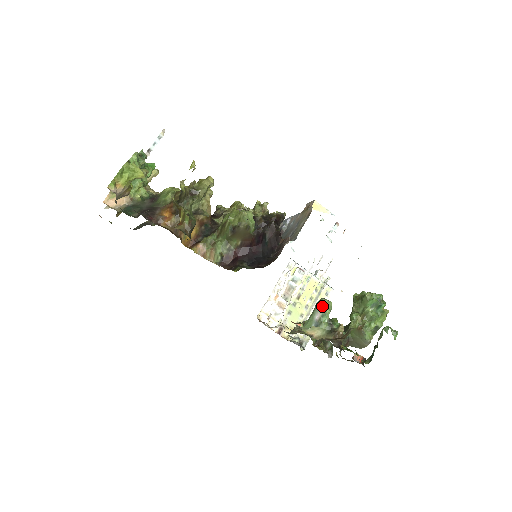
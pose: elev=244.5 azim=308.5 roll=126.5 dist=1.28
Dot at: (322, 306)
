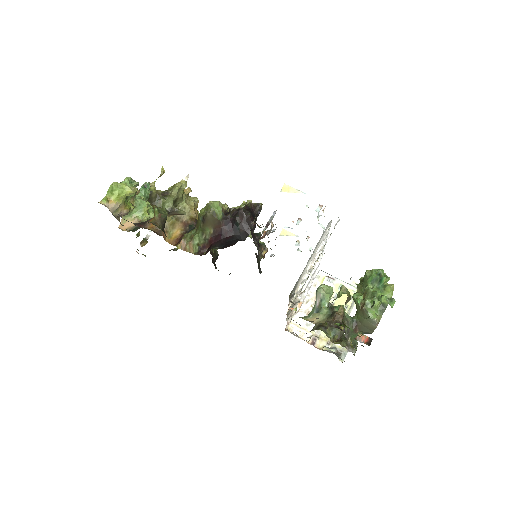
Dot at: (319, 290)
